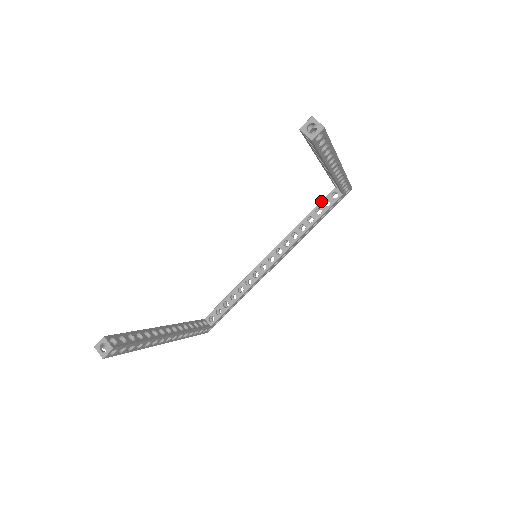
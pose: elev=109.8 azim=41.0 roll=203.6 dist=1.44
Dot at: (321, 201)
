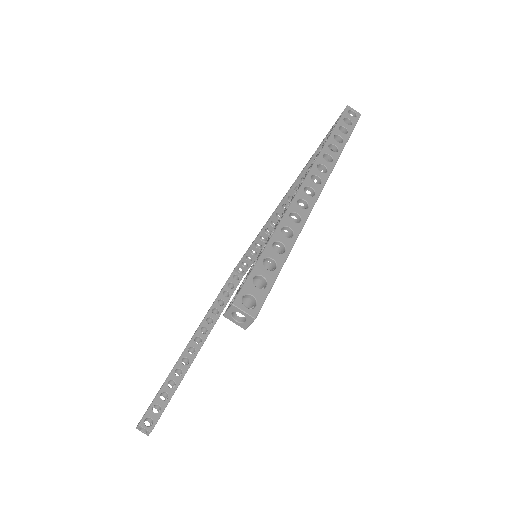
Dot at: (320, 146)
